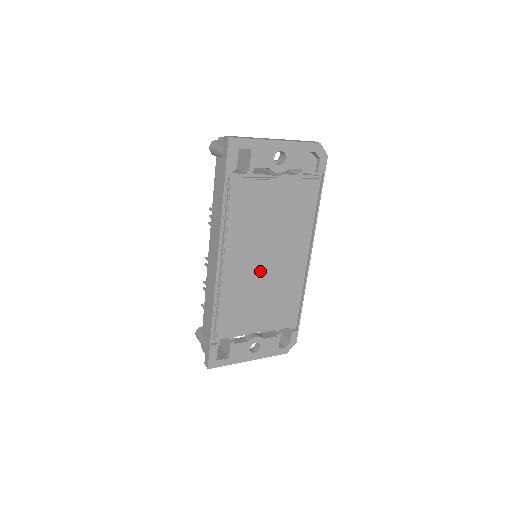
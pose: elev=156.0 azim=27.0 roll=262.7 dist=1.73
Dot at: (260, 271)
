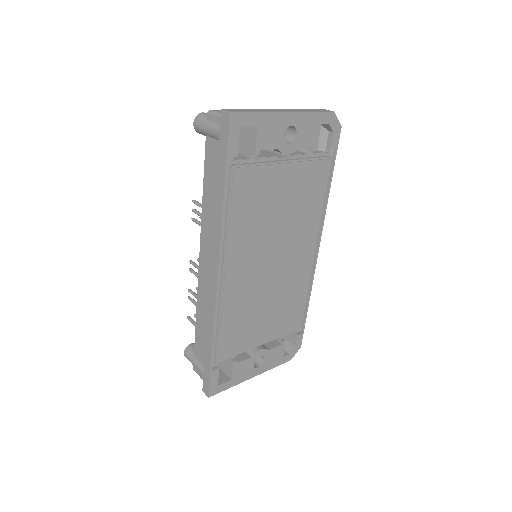
Dot at: (265, 276)
